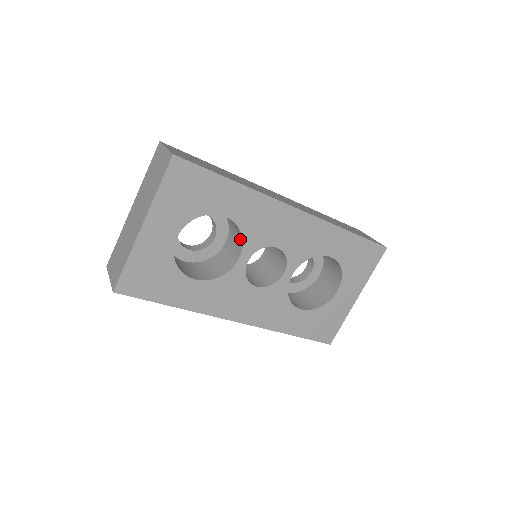
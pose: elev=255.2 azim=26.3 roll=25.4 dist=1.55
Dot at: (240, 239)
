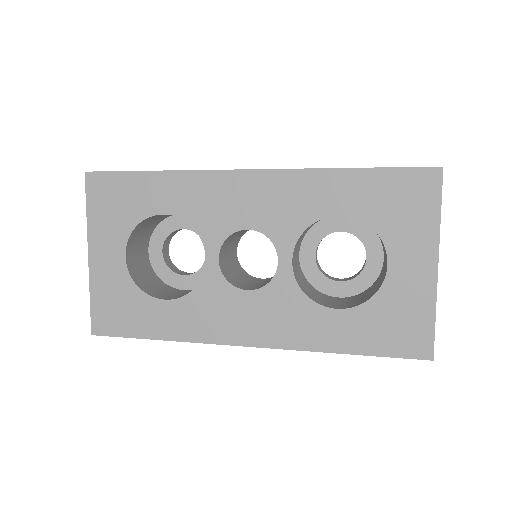
Dot at: occluded
